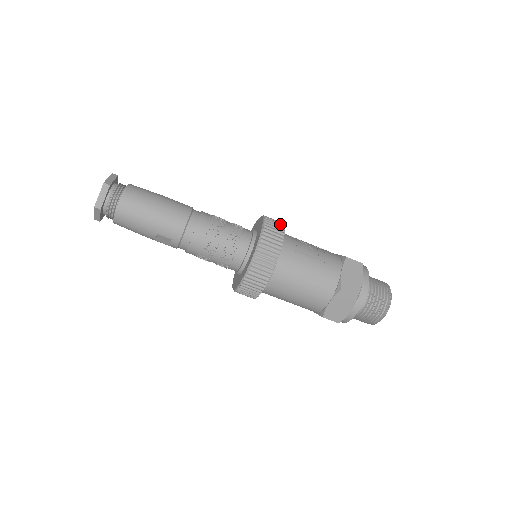
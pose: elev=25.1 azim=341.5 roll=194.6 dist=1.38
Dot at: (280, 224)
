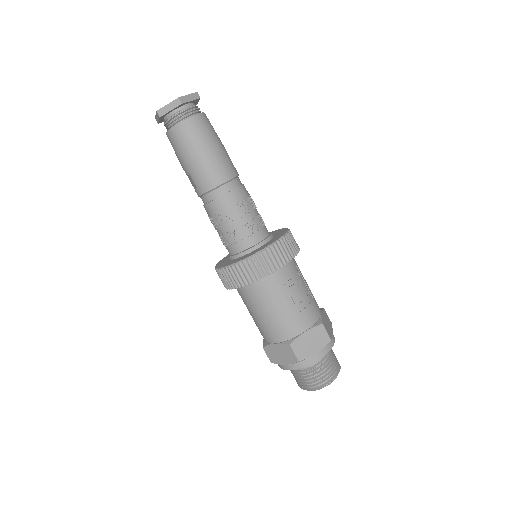
Dot at: (293, 251)
